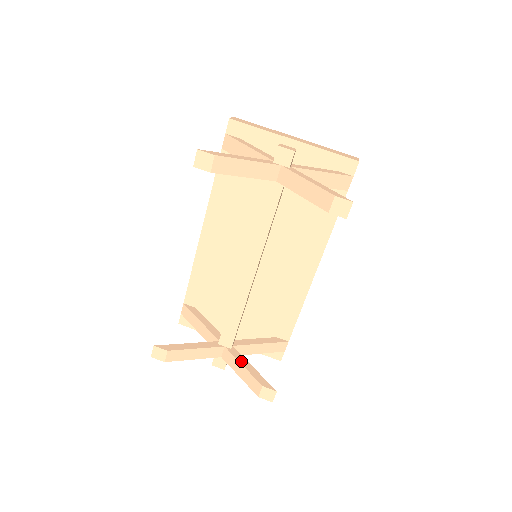
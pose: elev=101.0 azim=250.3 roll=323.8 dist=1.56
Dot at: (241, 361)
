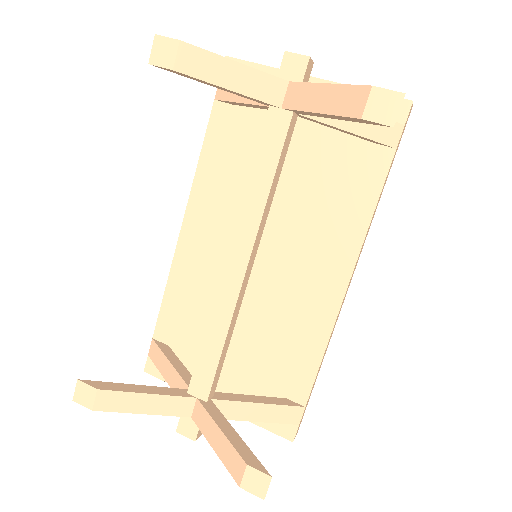
Dot at: (218, 421)
